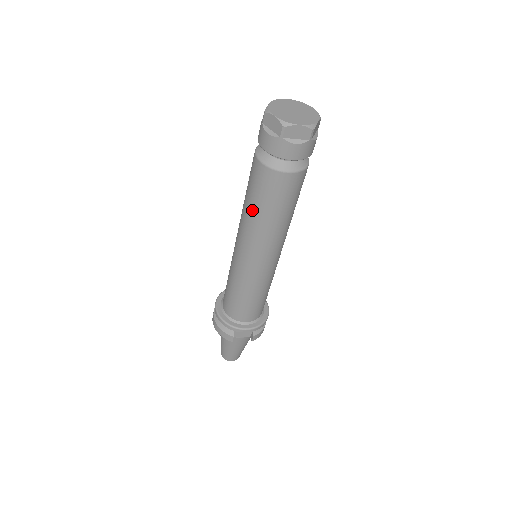
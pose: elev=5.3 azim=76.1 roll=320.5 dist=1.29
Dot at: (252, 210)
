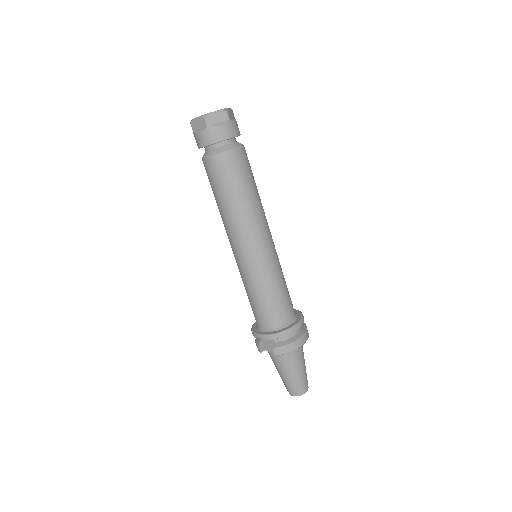
Dot at: occluded
